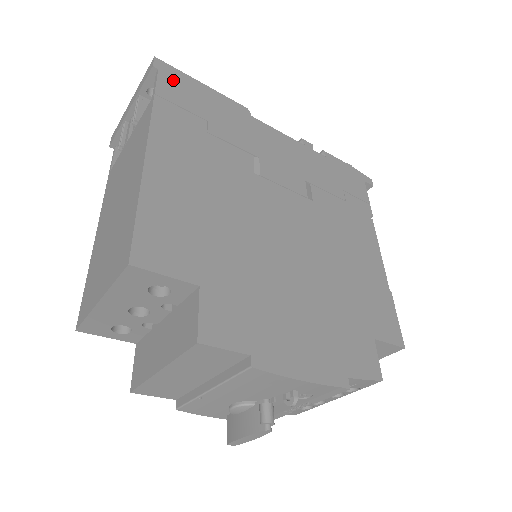
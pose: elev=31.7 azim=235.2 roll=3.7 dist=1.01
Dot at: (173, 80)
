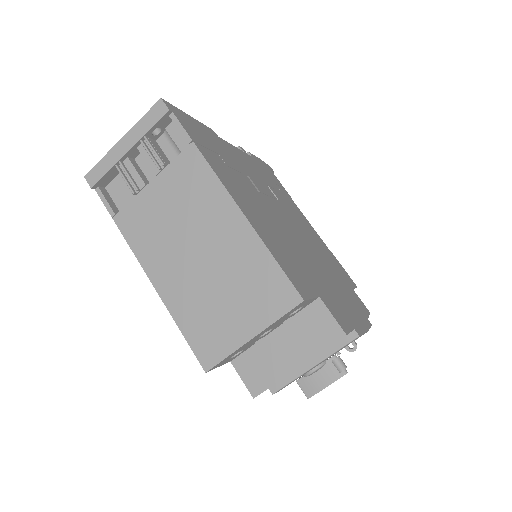
Dot at: (183, 120)
